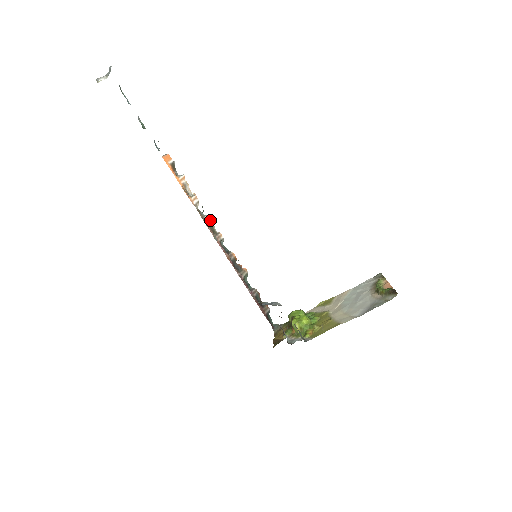
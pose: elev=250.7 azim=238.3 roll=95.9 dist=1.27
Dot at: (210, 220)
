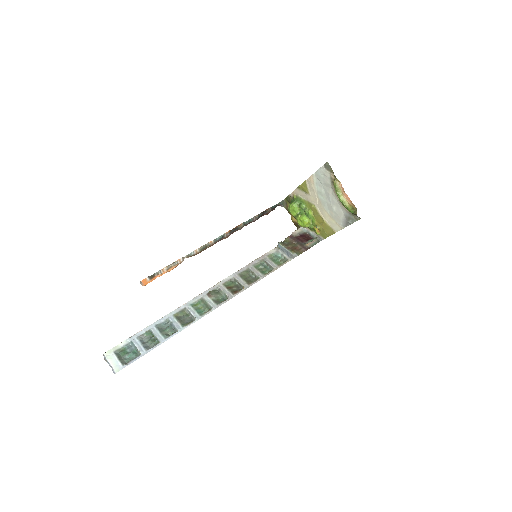
Dot at: (198, 249)
